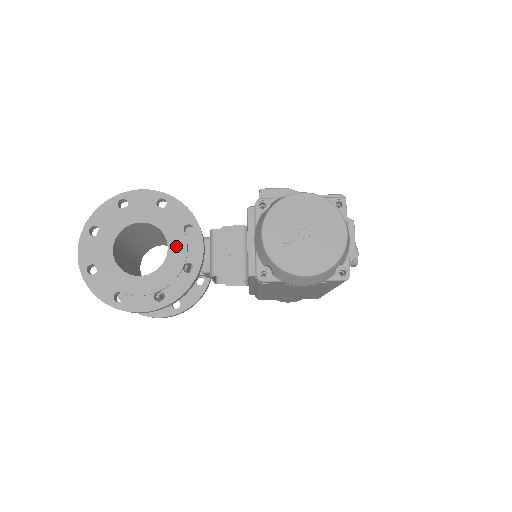
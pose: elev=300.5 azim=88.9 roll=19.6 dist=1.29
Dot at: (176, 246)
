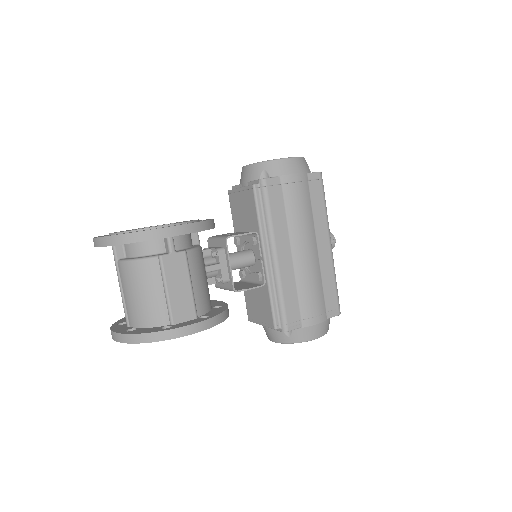
Dot at: occluded
